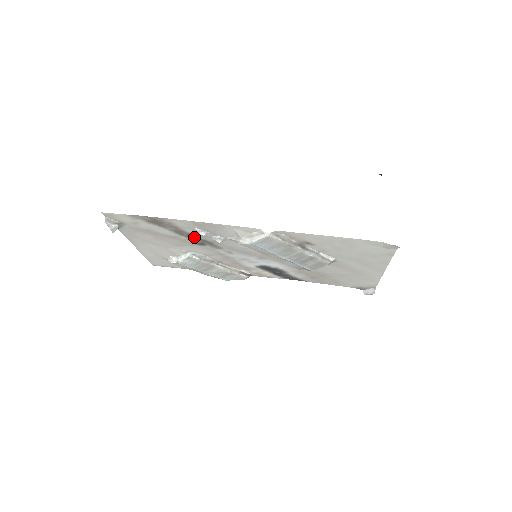
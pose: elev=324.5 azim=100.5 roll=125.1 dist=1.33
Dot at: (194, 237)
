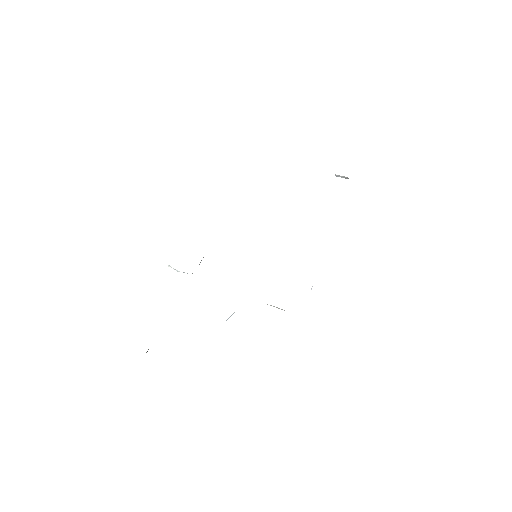
Dot at: occluded
